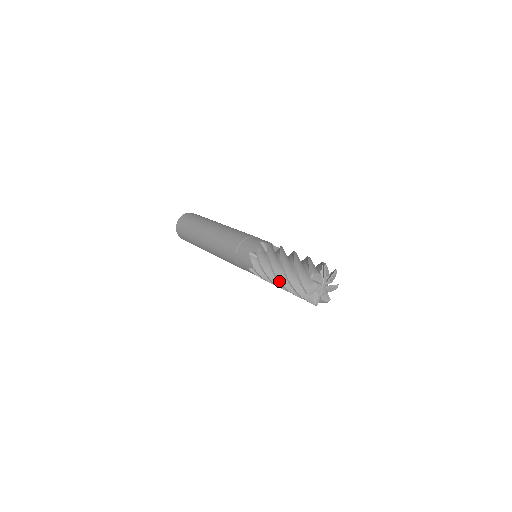
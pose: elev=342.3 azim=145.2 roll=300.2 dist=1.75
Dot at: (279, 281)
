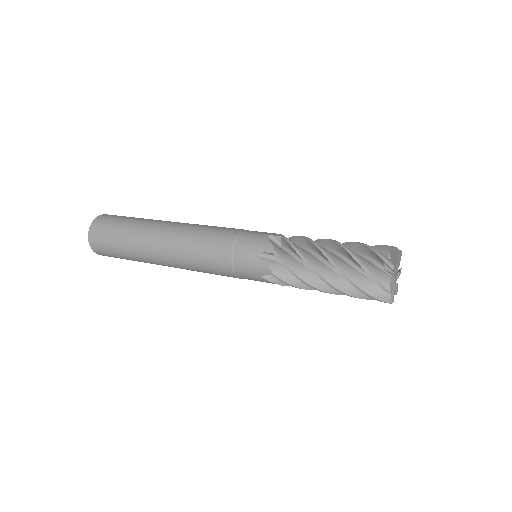
Dot at: occluded
